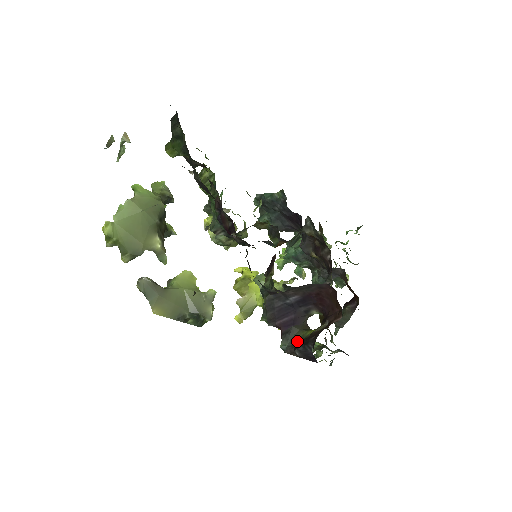
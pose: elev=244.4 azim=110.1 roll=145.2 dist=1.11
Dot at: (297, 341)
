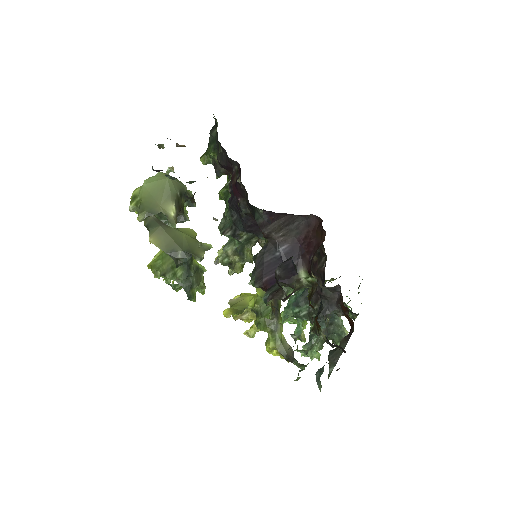
Dot at: occluded
